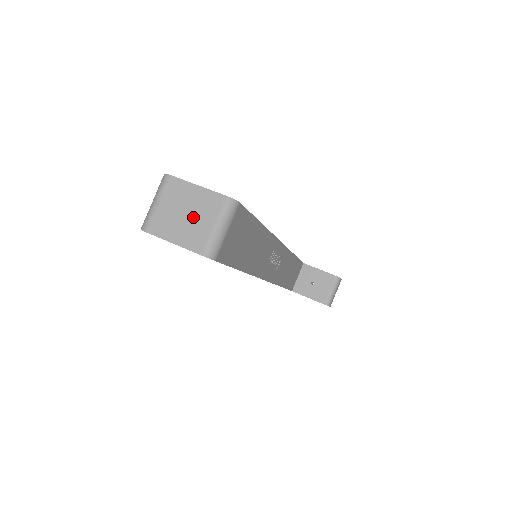
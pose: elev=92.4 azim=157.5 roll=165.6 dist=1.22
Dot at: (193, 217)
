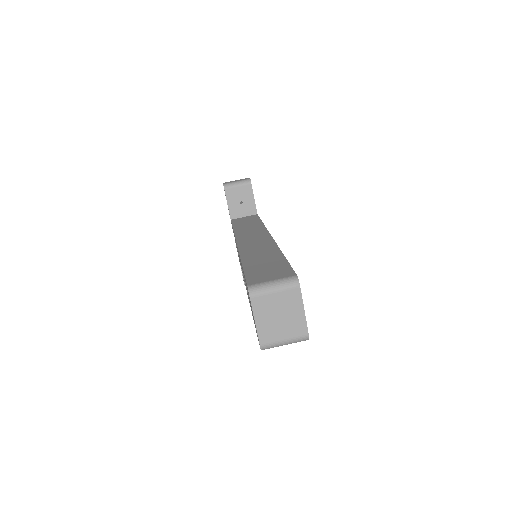
Dot at: (281, 323)
